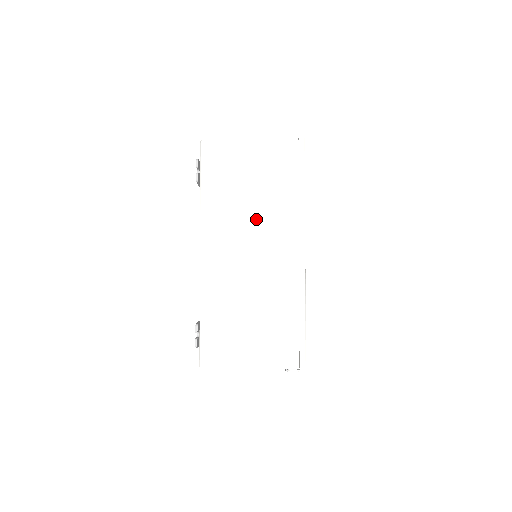
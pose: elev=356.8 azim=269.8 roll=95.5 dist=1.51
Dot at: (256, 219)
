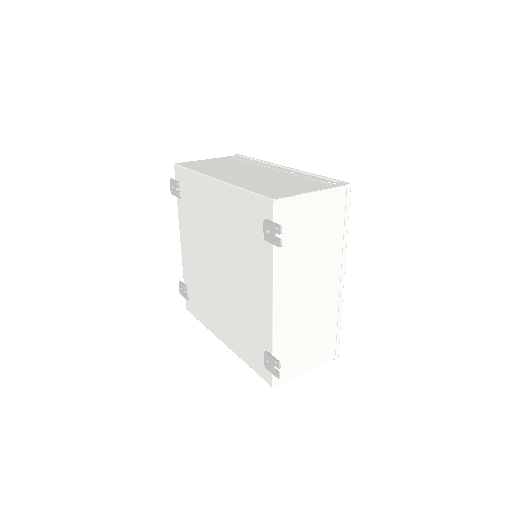
Dot at: (314, 262)
